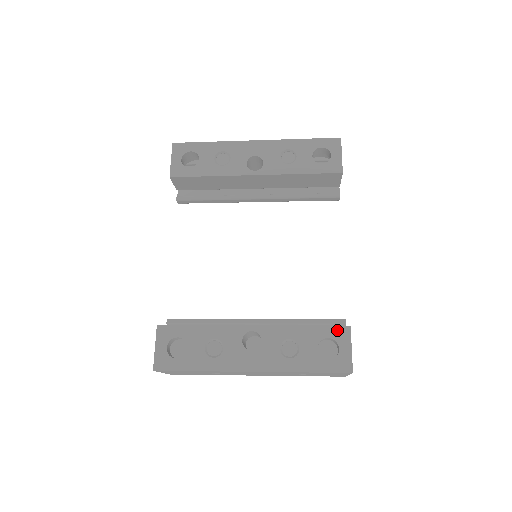
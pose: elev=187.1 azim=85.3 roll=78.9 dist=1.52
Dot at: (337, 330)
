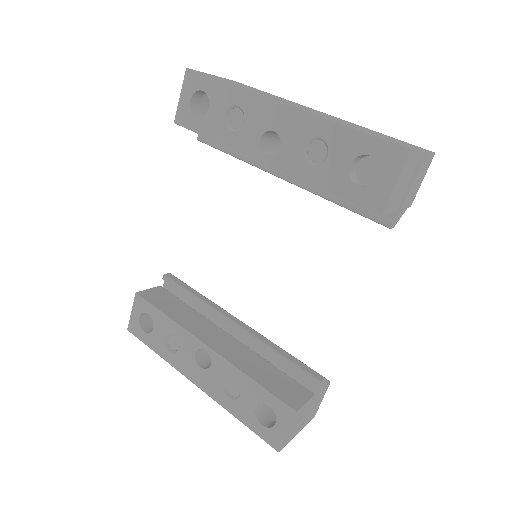
Dot at: (281, 406)
